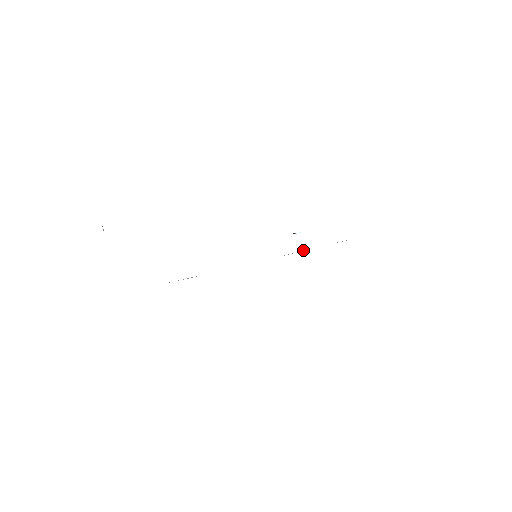
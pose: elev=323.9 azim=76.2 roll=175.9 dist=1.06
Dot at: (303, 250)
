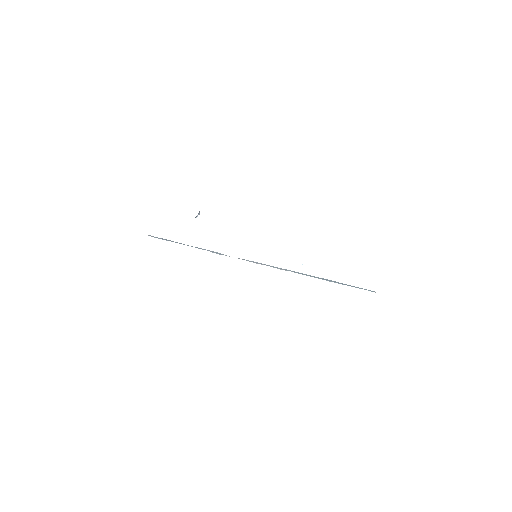
Dot at: (294, 272)
